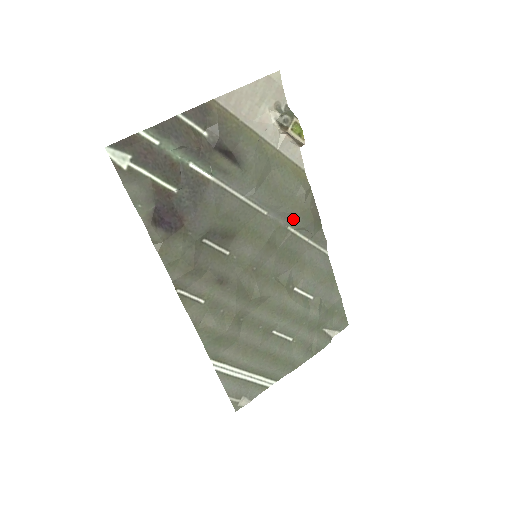
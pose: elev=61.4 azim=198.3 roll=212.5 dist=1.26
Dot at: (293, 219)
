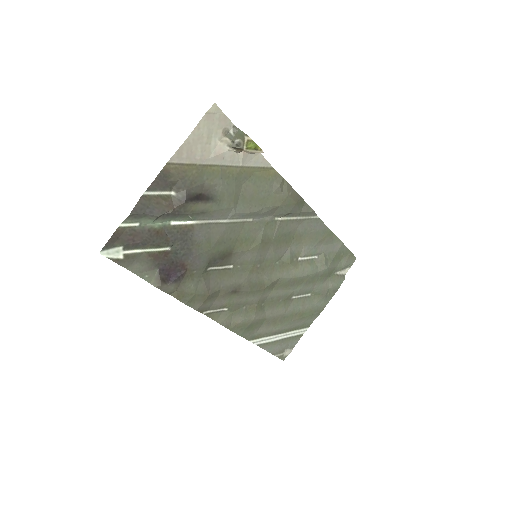
Dot at: (277, 211)
